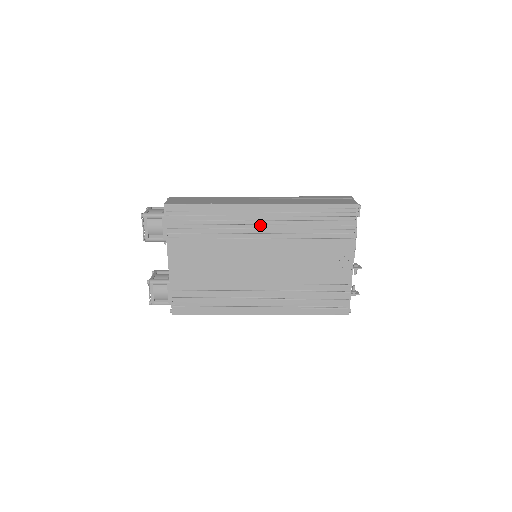
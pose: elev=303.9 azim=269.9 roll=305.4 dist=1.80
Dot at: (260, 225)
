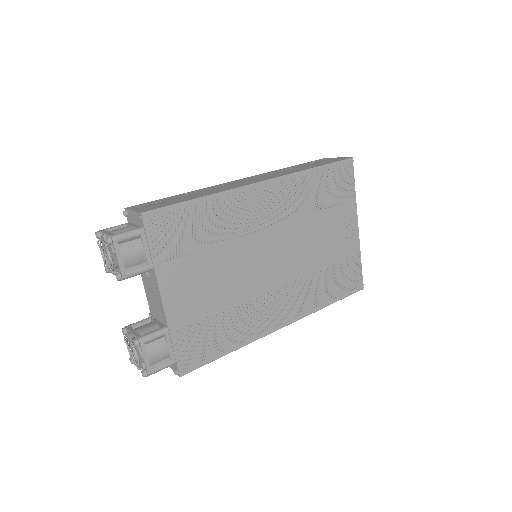
Dot at: (265, 209)
